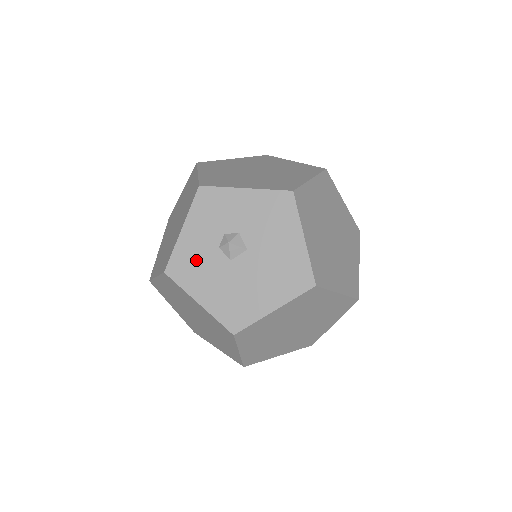
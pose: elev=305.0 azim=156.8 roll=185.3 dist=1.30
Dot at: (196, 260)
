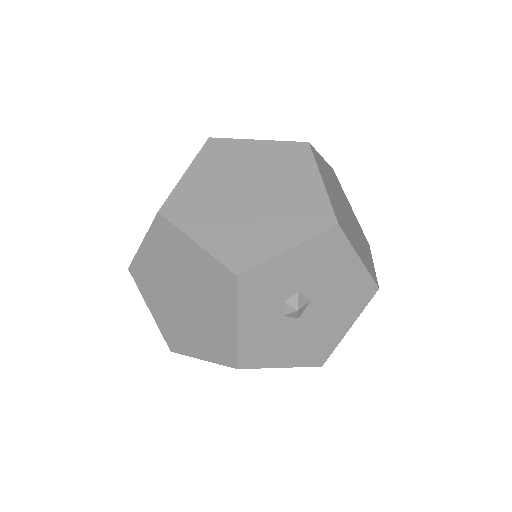
Dot at: (265, 340)
